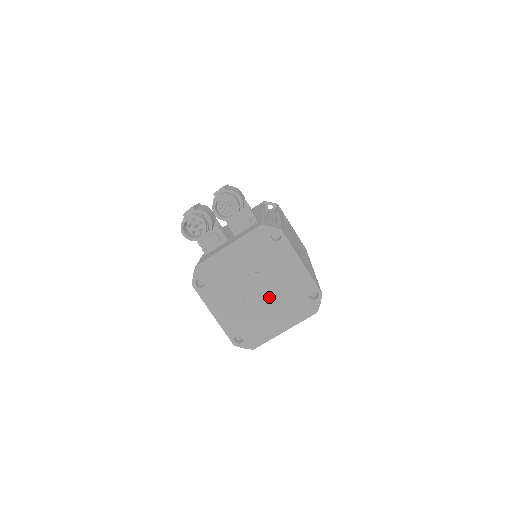
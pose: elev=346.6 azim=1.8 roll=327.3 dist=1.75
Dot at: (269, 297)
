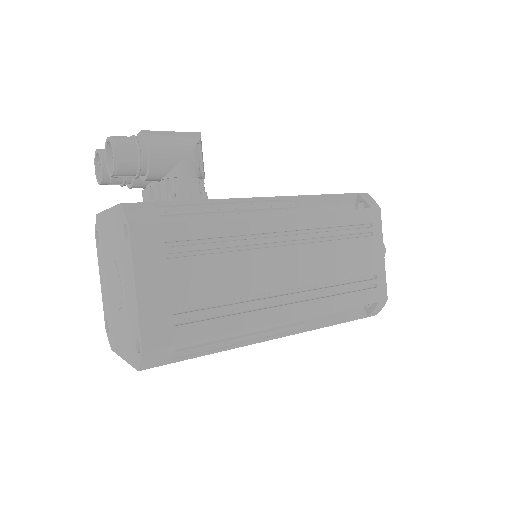
Dot at: (119, 304)
